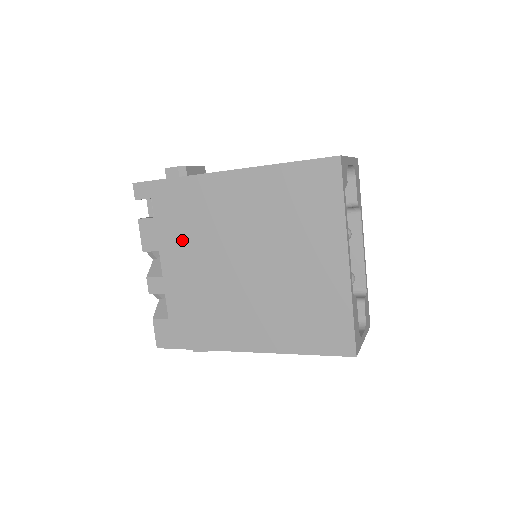
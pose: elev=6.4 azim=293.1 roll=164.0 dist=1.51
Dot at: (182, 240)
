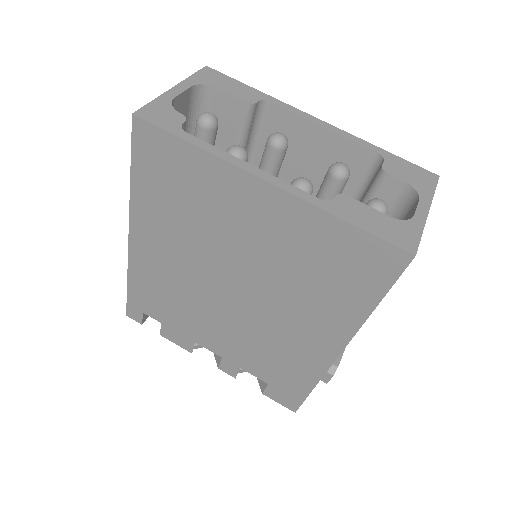
Dot at: (189, 319)
